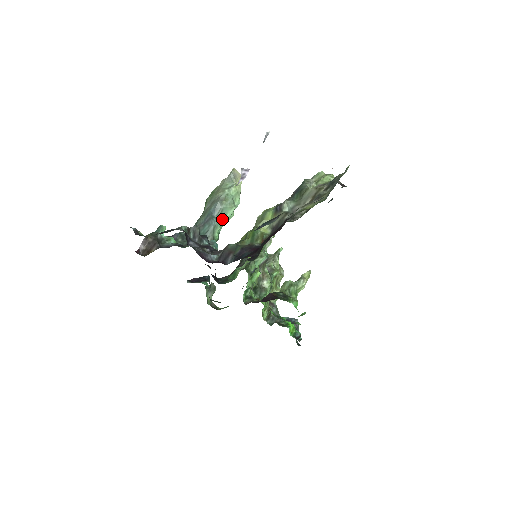
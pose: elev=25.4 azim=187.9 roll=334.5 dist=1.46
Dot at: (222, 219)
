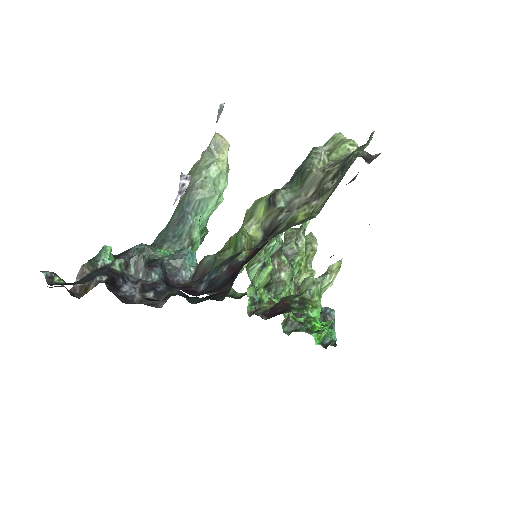
Dot at: (202, 213)
